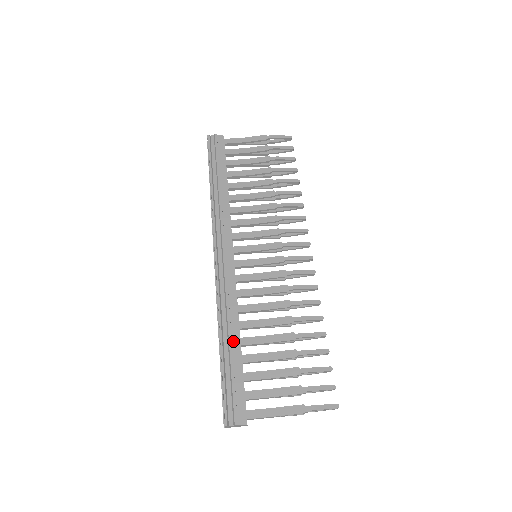
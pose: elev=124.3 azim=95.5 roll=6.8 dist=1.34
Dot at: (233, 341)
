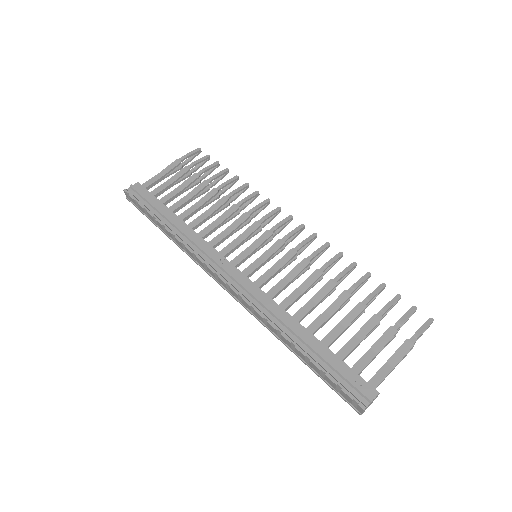
Dot at: (303, 335)
